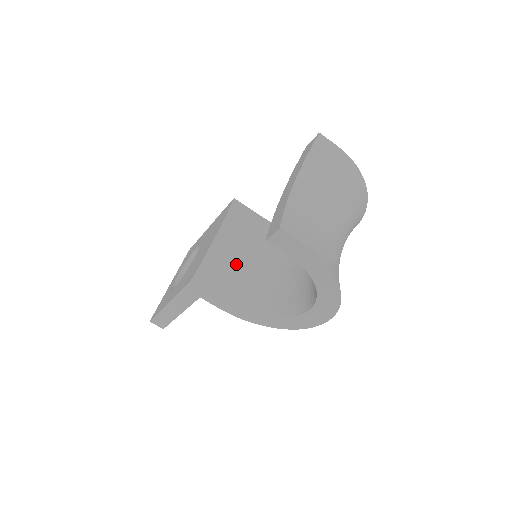
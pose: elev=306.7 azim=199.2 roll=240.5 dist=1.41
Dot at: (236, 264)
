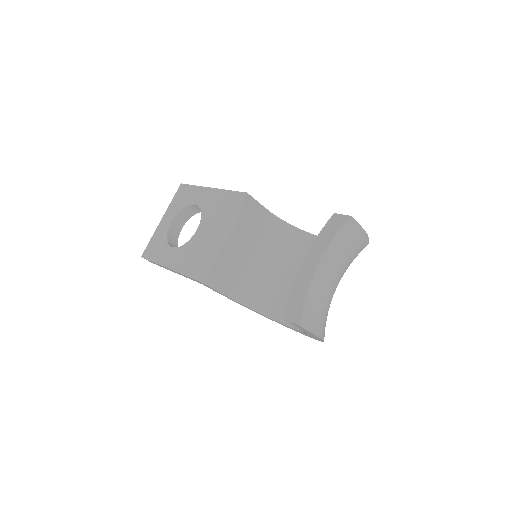
Dot at: (239, 265)
